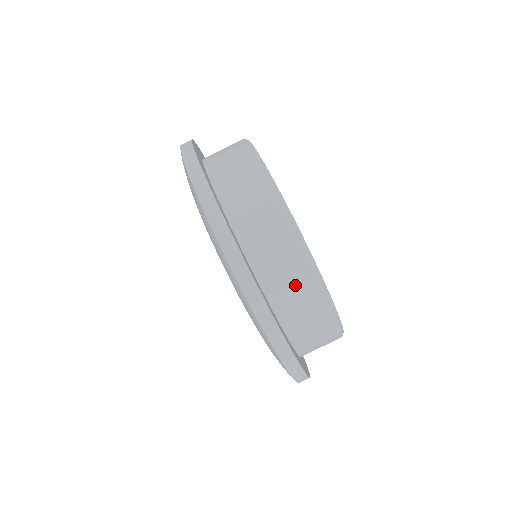
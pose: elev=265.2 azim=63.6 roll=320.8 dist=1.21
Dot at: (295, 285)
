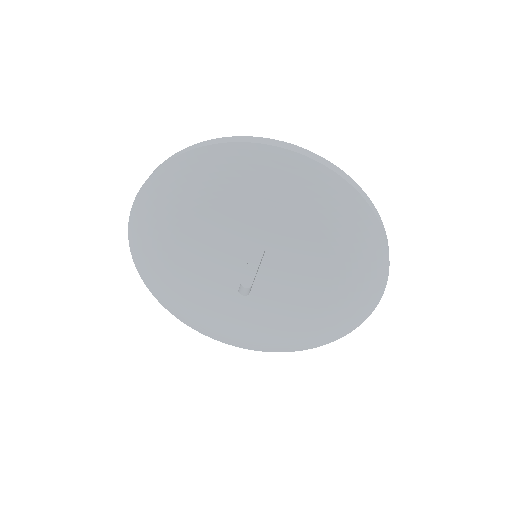
Dot at: occluded
